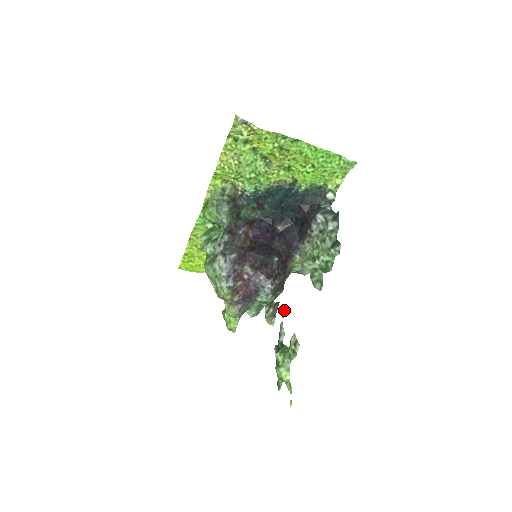
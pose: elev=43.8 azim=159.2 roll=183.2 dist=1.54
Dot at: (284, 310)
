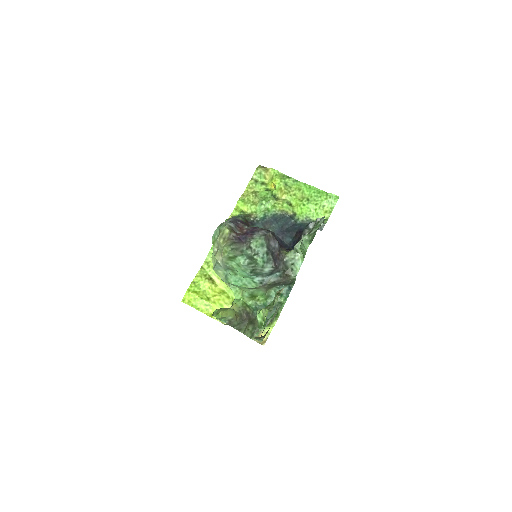
Dot at: (274, 313)
